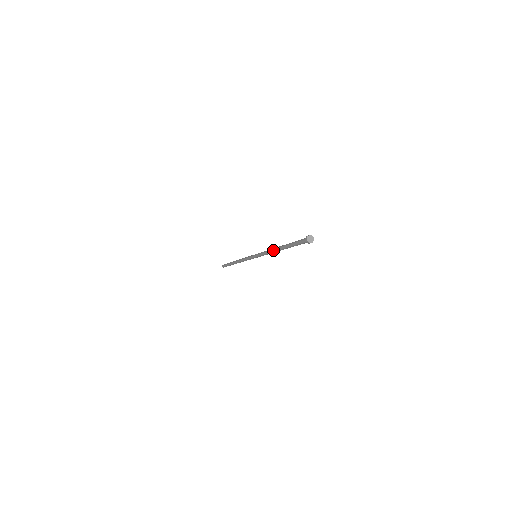
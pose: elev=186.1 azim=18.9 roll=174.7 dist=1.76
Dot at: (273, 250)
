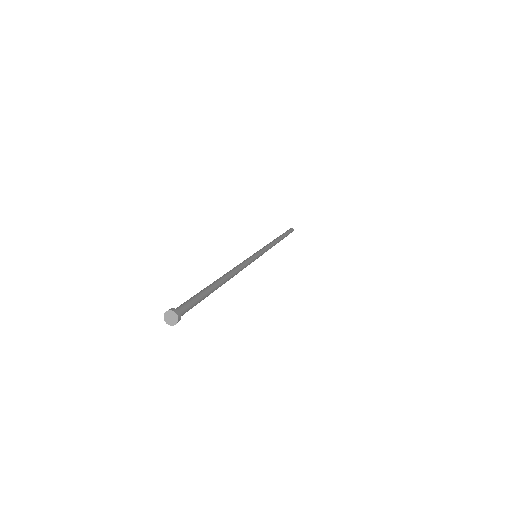
Dot at: occluded
